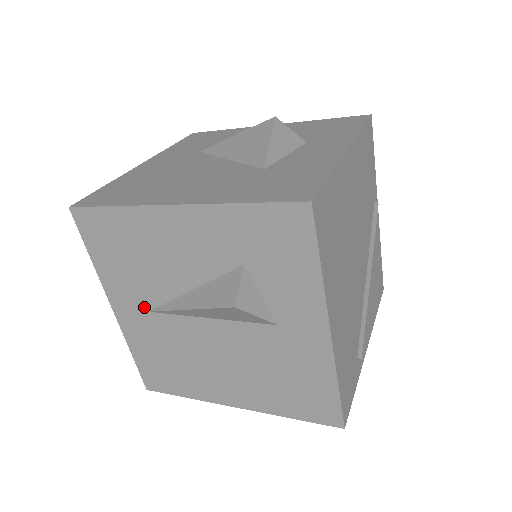
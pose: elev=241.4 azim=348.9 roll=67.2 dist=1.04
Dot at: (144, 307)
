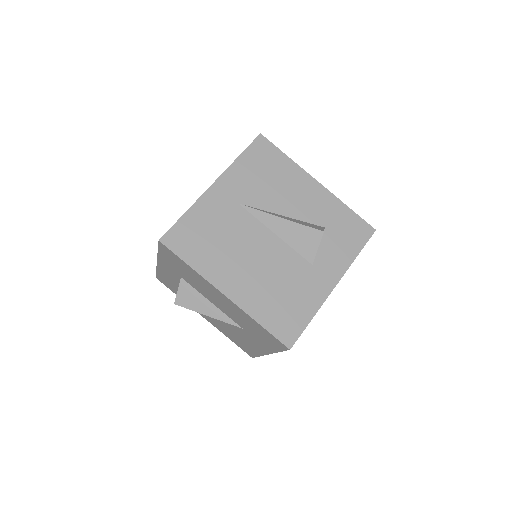
Dot at: (239, 200)
